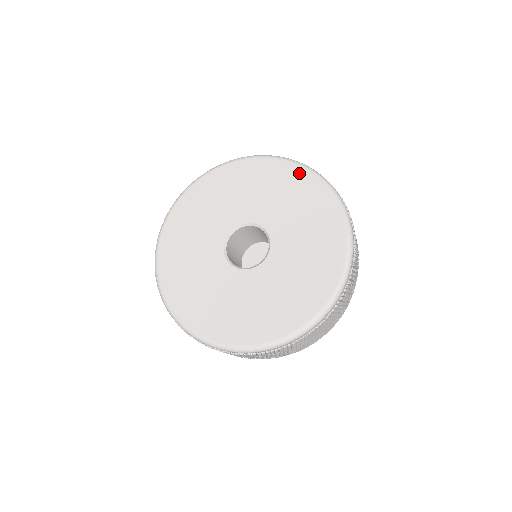
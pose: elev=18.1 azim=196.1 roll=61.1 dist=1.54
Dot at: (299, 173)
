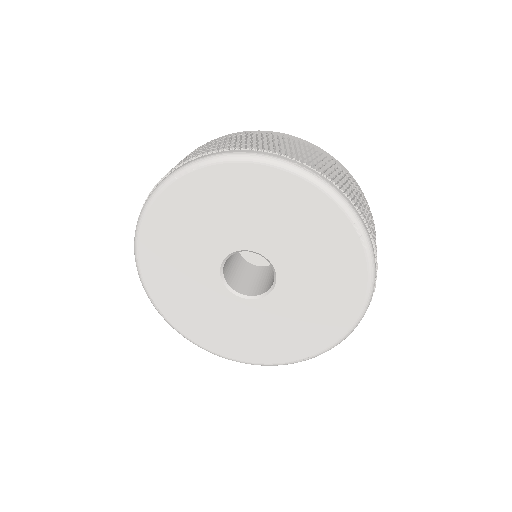
Dot at: (339, 221)
